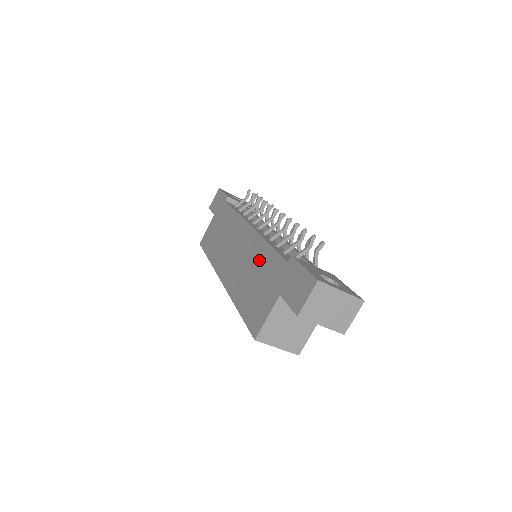
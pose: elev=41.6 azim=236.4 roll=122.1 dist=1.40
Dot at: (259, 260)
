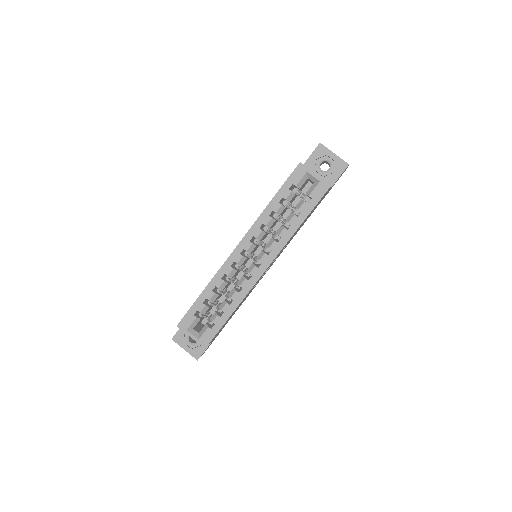
Dot at: occluded
